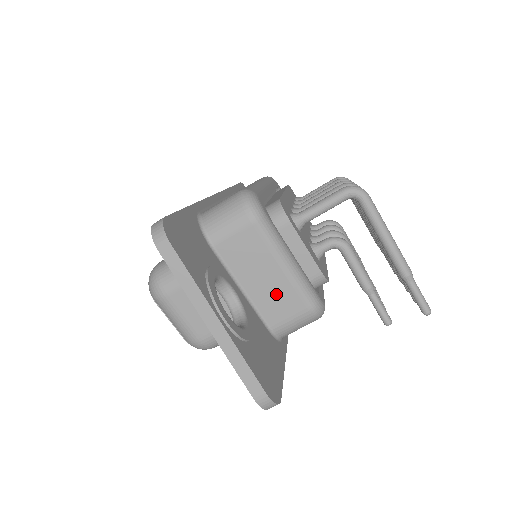
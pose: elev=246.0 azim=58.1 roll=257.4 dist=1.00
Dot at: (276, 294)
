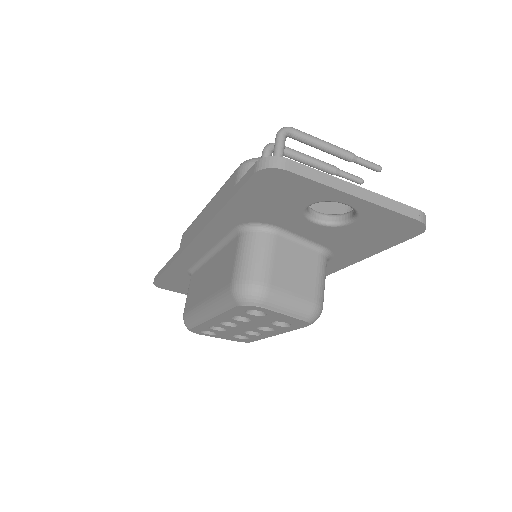
Dot at: (326, 209)
